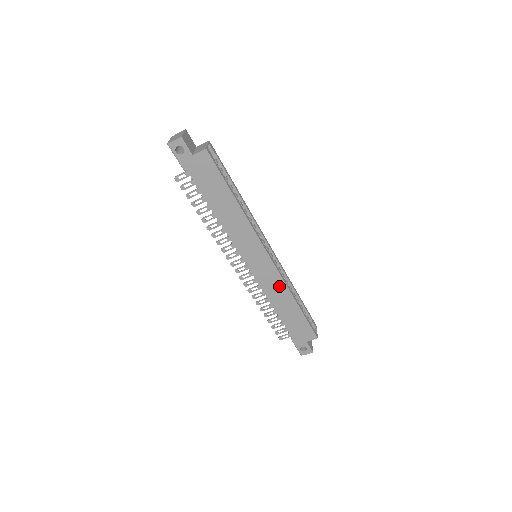
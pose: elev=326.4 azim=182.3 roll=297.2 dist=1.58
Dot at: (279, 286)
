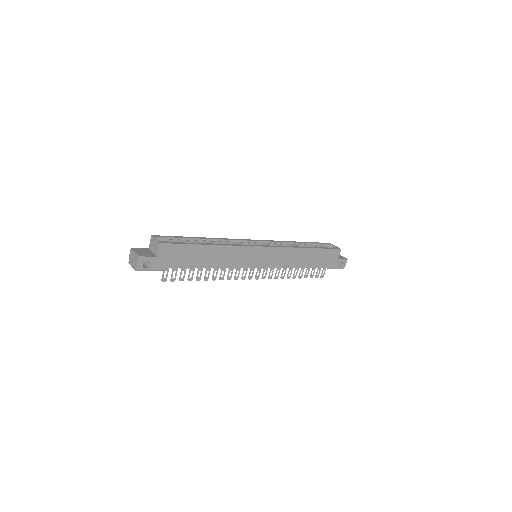
Dot at: (289, 254)
